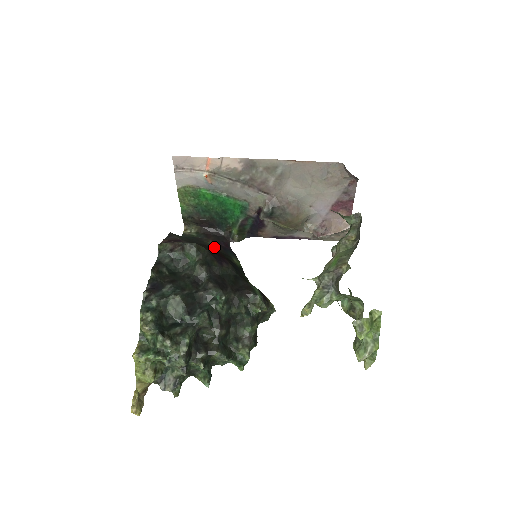
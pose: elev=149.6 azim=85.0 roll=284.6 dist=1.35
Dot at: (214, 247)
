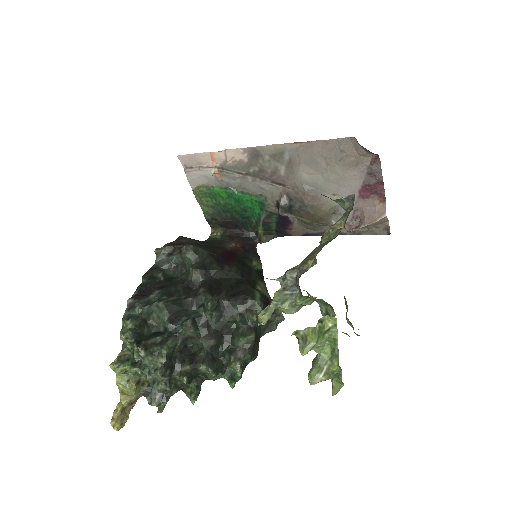
Dot at: (232, 249)
